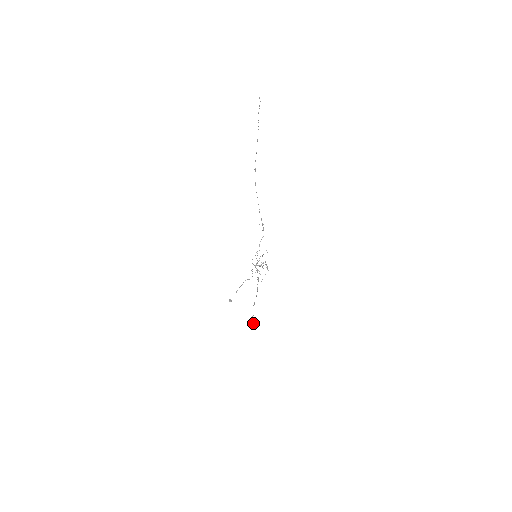
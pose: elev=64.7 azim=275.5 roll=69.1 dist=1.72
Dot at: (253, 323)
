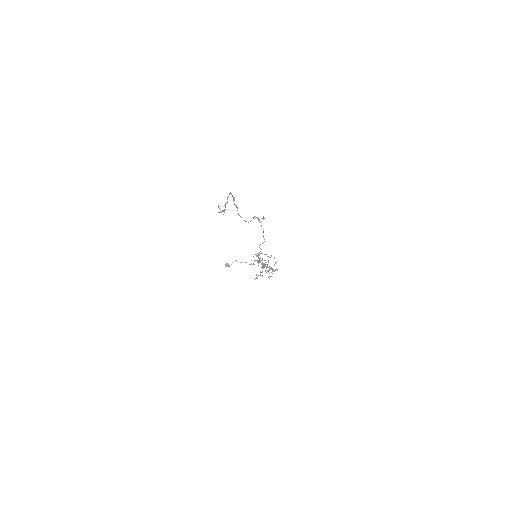
Dot at: occluded
